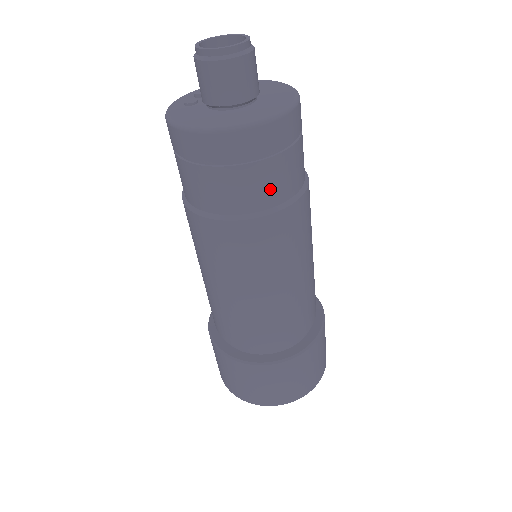
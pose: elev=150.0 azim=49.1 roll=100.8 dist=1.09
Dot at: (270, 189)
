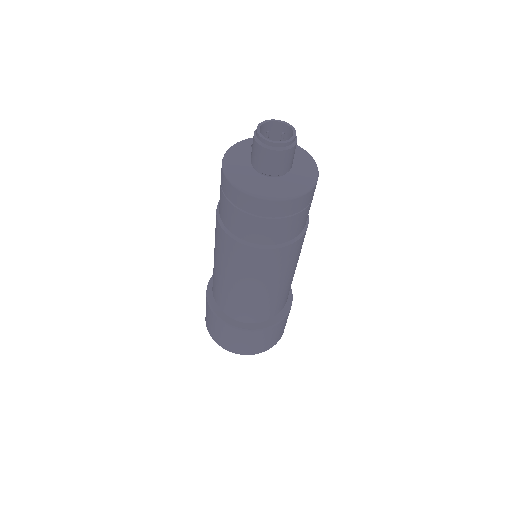
Dot at: (245, 230)
